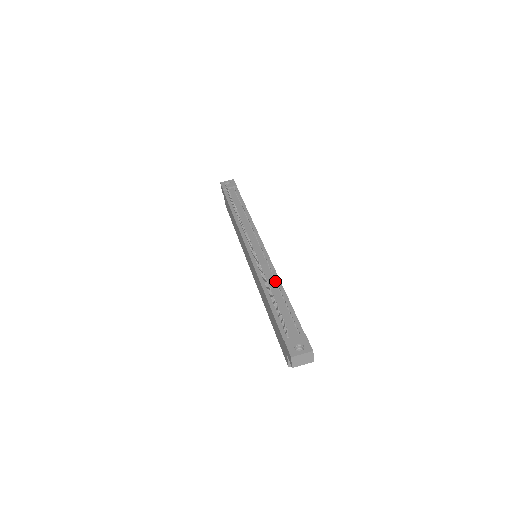
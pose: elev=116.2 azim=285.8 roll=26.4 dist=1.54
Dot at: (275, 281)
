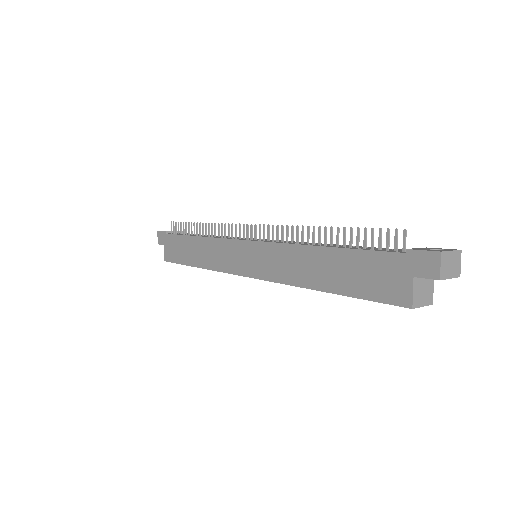
Dot at: occluded
